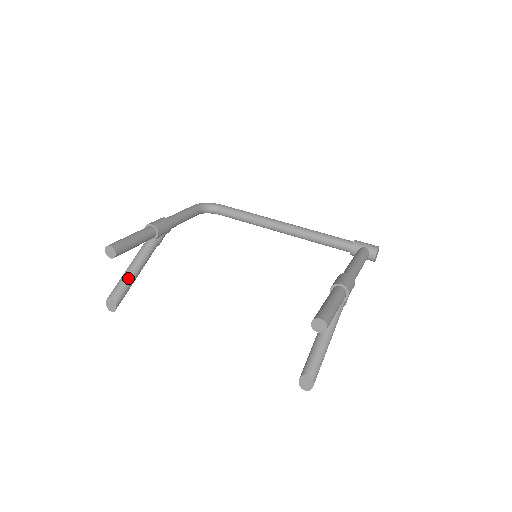
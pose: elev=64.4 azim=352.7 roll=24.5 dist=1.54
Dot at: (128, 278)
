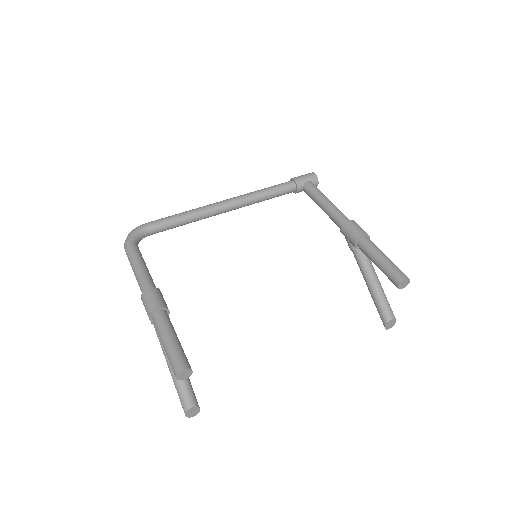
Dot at: occluded
